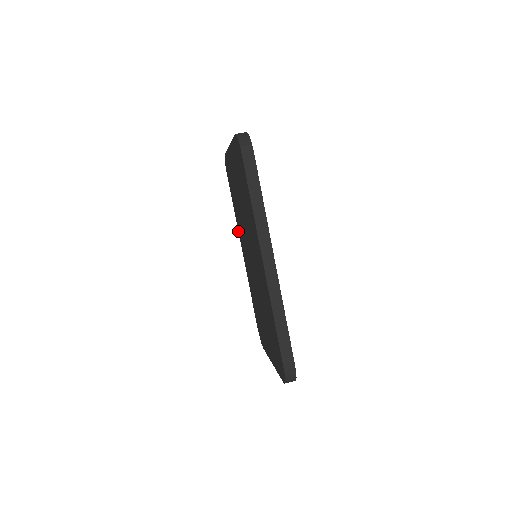
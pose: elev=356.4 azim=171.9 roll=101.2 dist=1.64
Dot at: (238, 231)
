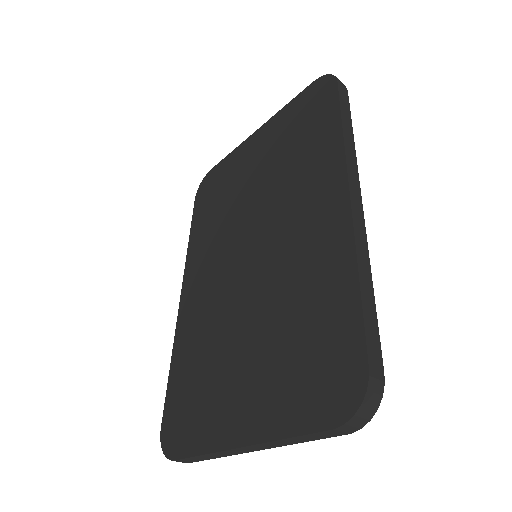
Dot at: (186, 264)
